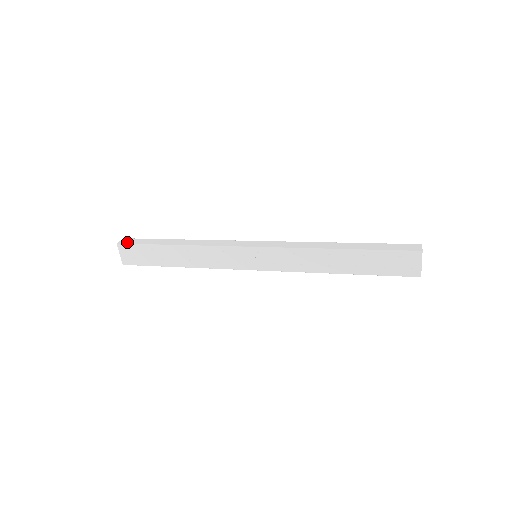
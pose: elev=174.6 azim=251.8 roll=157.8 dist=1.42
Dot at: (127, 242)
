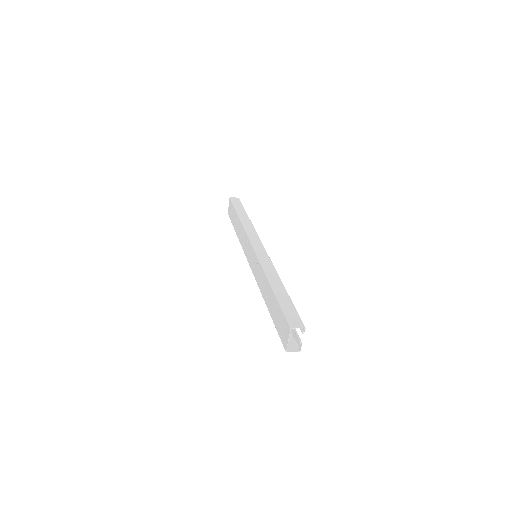
Dot at: (233, 200)
